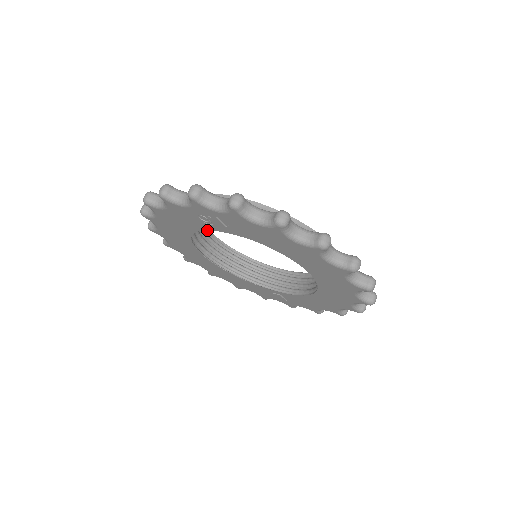
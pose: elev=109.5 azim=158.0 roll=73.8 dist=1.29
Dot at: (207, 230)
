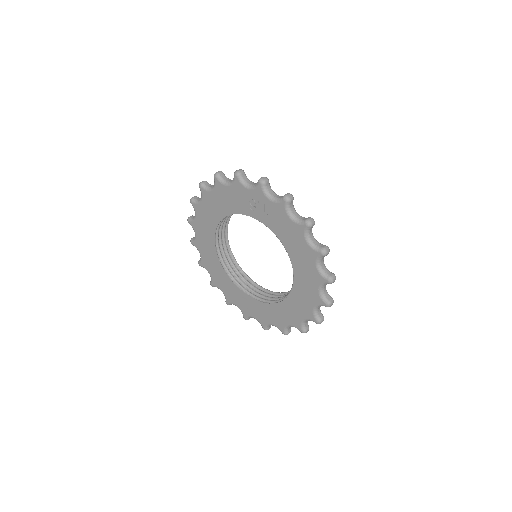
Dot at: (245, 214)
